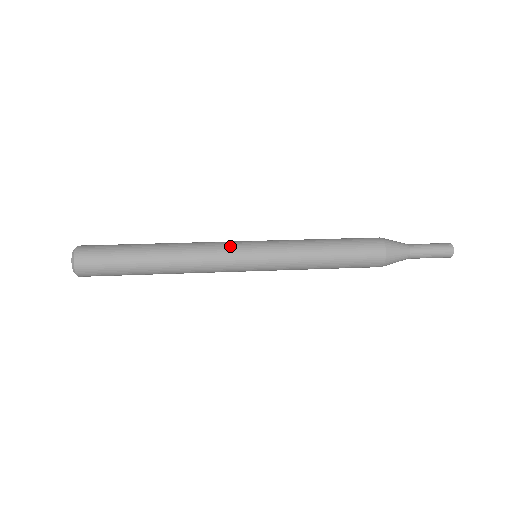
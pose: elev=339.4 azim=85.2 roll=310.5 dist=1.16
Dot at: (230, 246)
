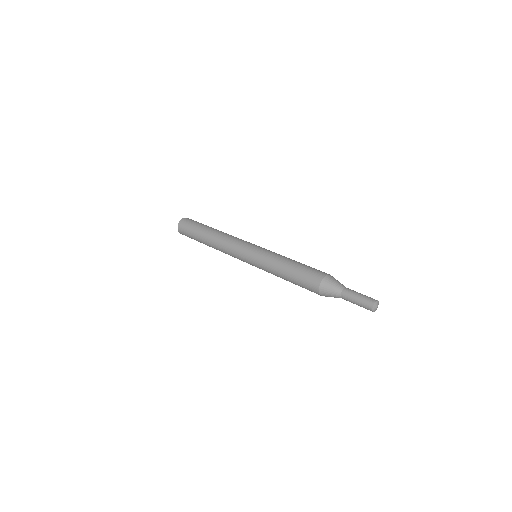
Dot at: (245, 241)
